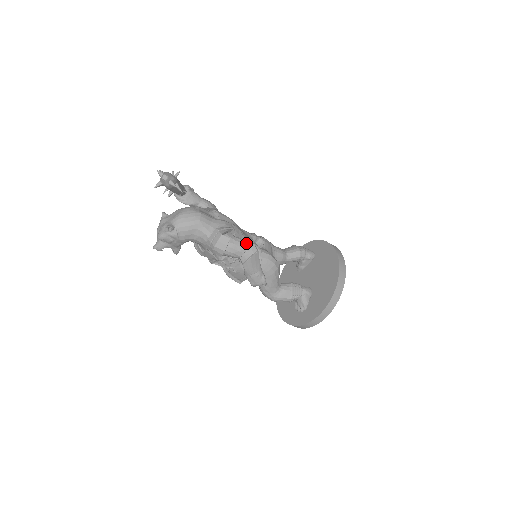
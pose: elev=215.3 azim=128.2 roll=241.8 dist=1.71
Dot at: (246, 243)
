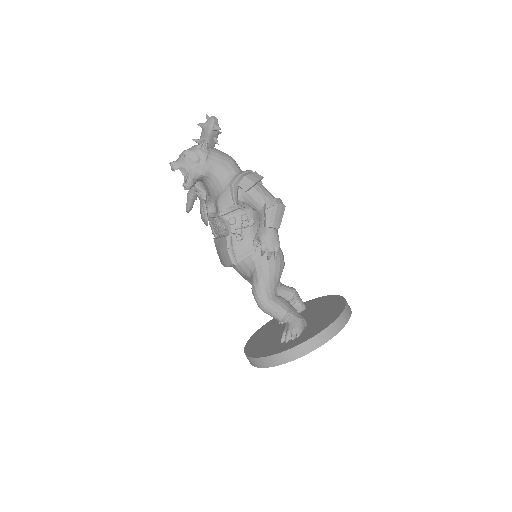
Dot at: occluded
